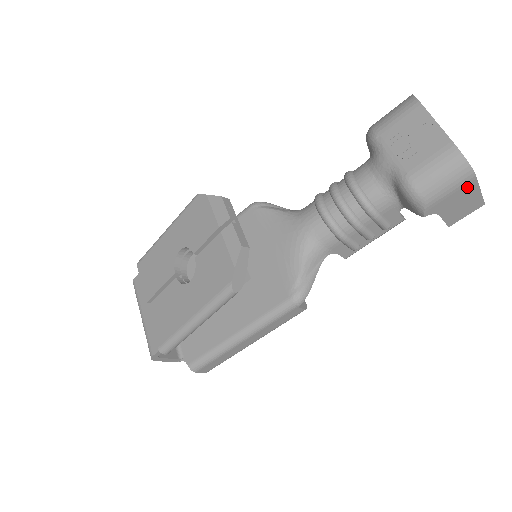
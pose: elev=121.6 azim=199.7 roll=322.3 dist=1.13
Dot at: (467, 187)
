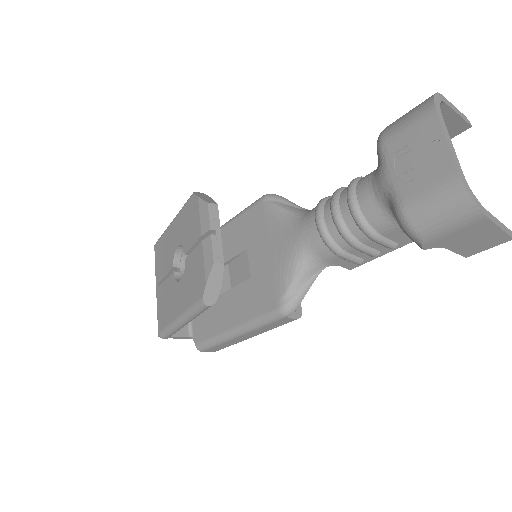
Dot at: (477, 225)
